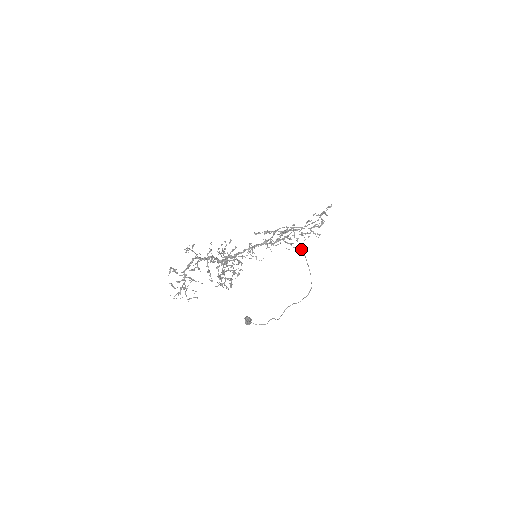
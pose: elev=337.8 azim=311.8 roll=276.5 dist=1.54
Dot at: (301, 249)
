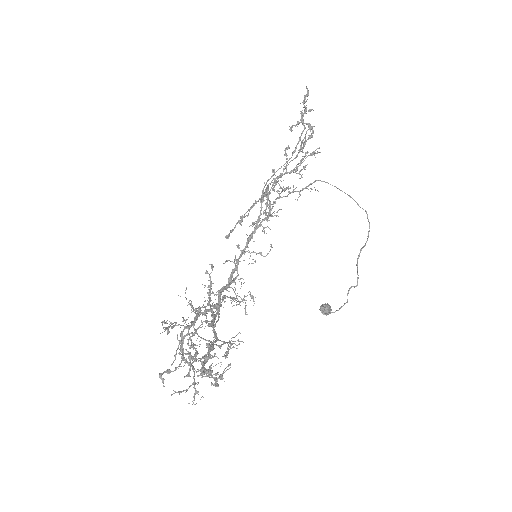
Dot at: (315, 180)
